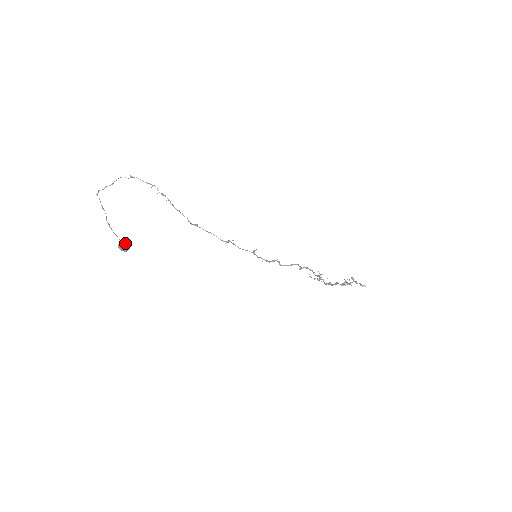
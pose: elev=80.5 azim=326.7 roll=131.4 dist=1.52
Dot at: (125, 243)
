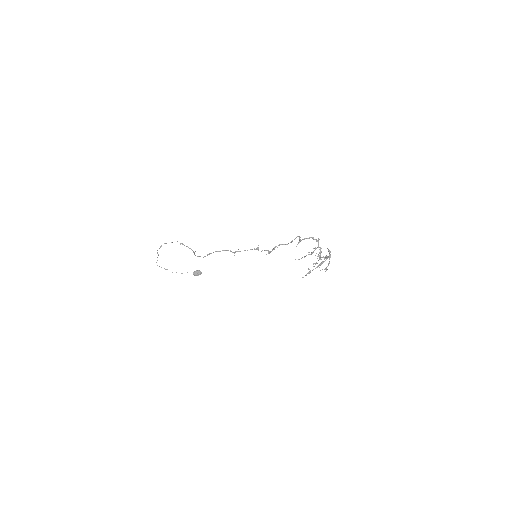
Dot at: (196, 271)
